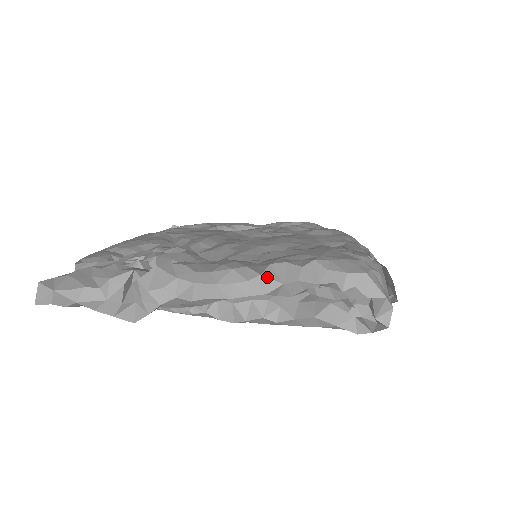
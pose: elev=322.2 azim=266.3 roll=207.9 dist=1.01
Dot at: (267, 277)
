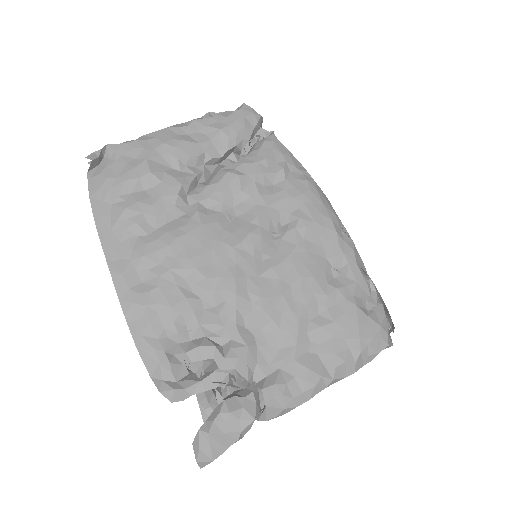
Dot at: (337, 379)
